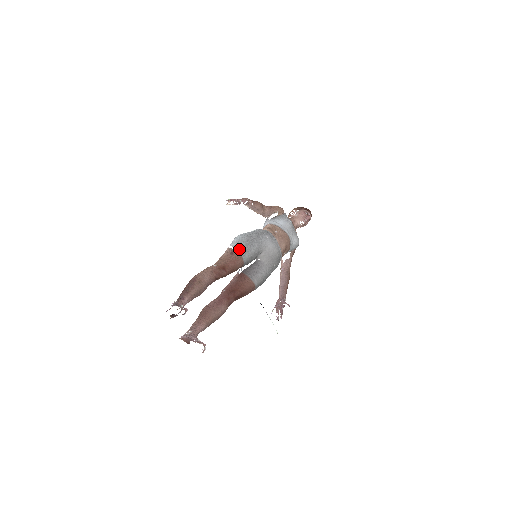
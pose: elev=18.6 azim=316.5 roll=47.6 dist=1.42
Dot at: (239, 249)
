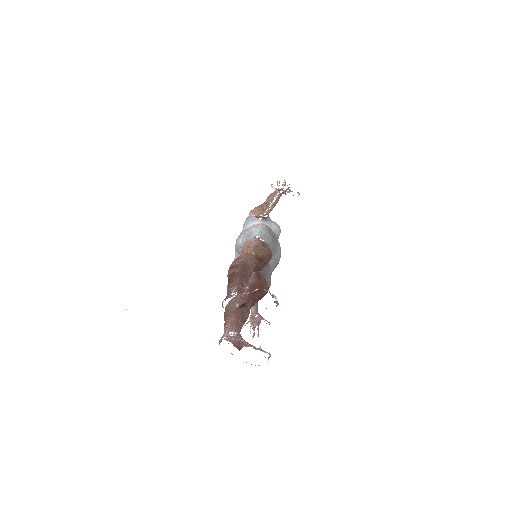
Dot at: (269, 243)
